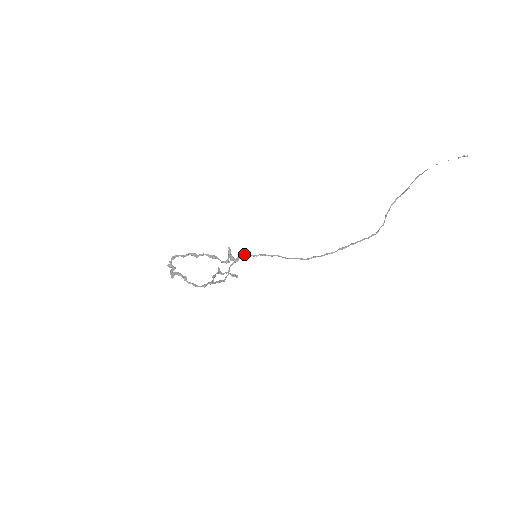
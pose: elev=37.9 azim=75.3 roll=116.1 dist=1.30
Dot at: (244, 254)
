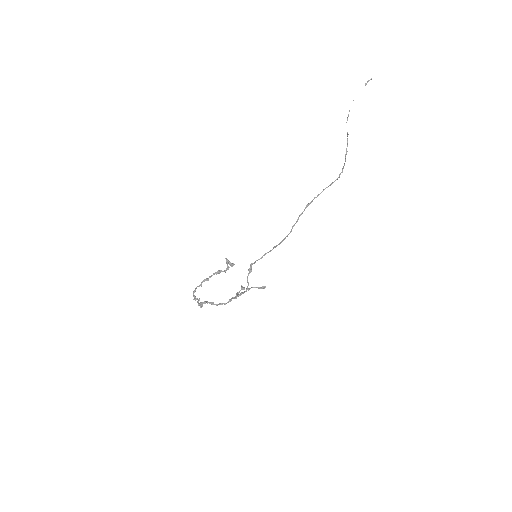
Dot at: (252, 263)
